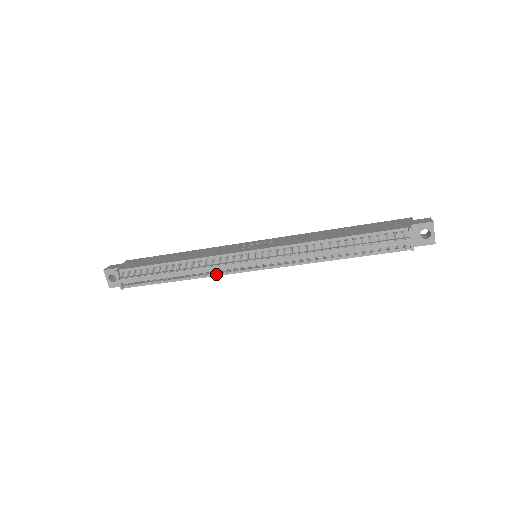
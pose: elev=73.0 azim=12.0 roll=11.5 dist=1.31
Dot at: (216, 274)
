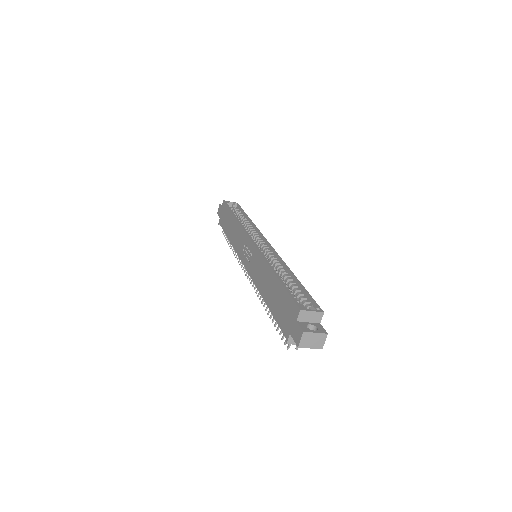
Dot at: occluded
